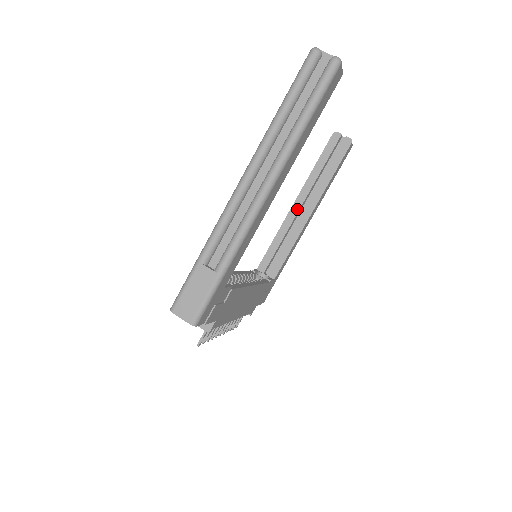
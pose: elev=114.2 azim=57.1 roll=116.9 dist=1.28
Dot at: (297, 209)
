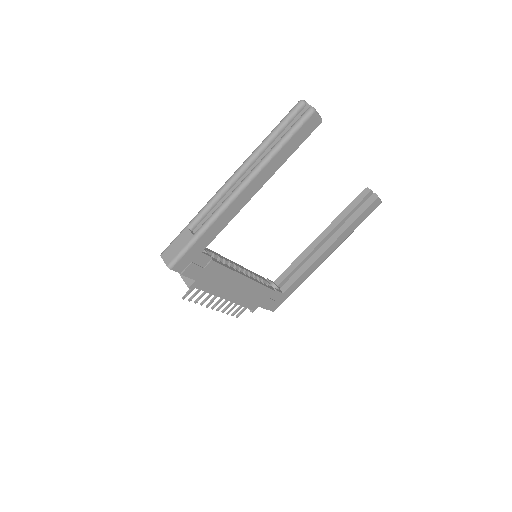
Dot at: (319, 242)
